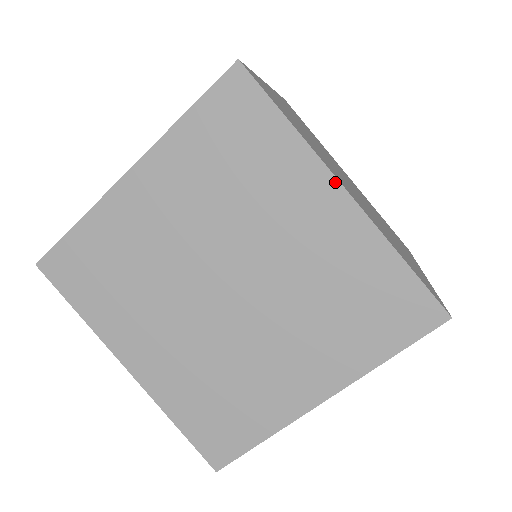
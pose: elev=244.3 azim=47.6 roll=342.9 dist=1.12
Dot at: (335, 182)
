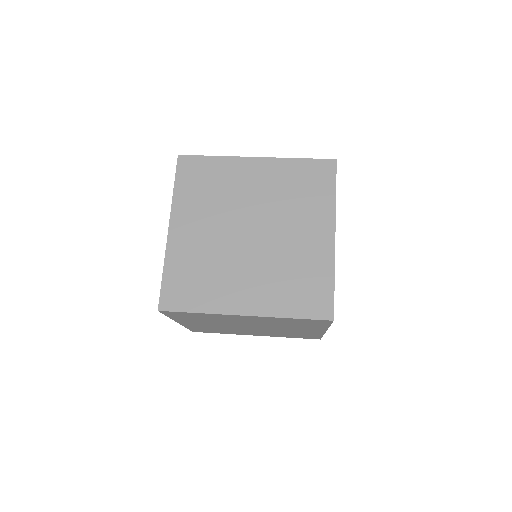
Dot at: (249, 158)
